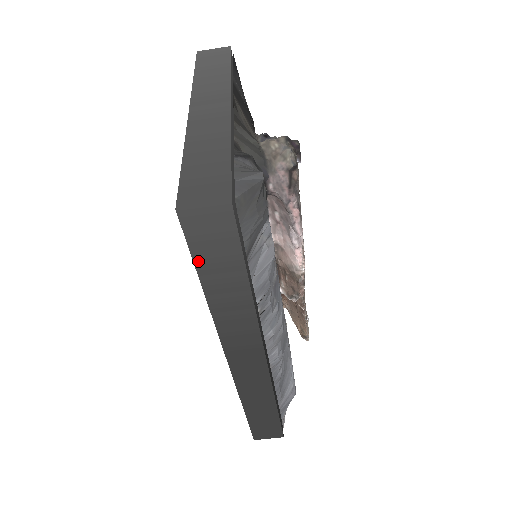
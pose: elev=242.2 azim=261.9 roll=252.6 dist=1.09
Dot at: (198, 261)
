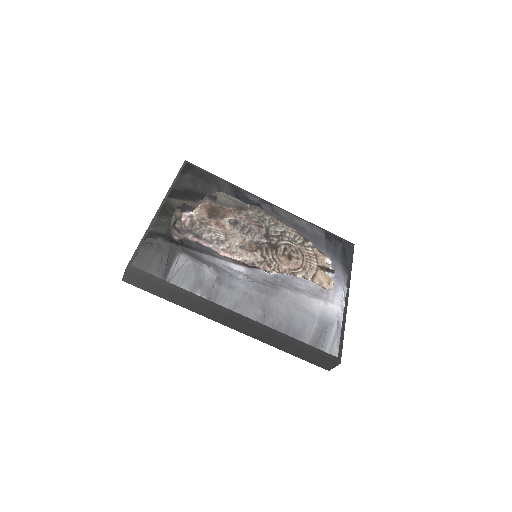
Dot at: (152, 292)
